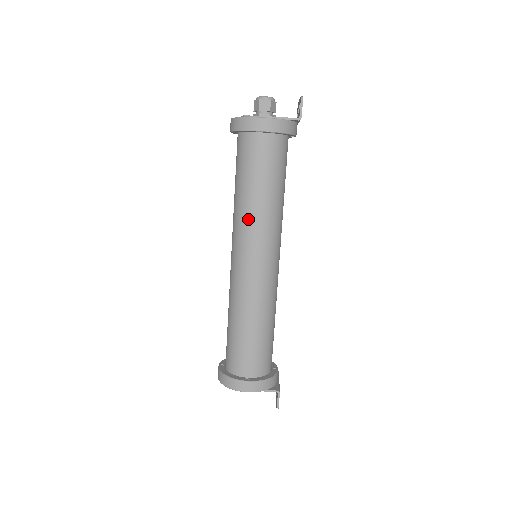
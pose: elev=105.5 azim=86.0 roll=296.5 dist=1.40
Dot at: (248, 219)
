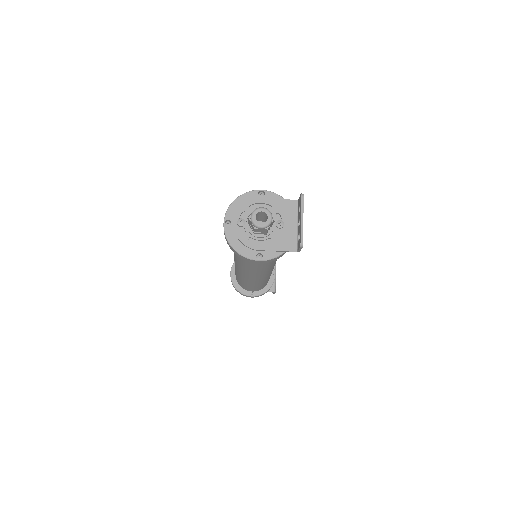
Dot at: (248, 270)
